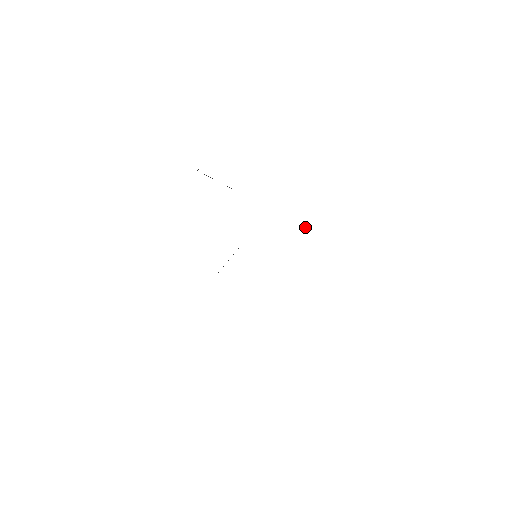
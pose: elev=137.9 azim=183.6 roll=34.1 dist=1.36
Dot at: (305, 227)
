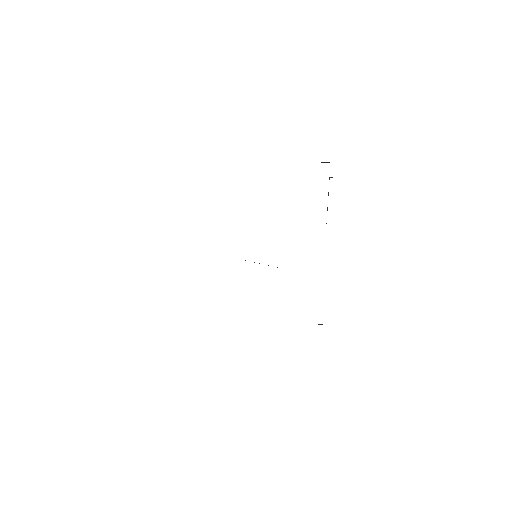
Dot at: (320, 324)
